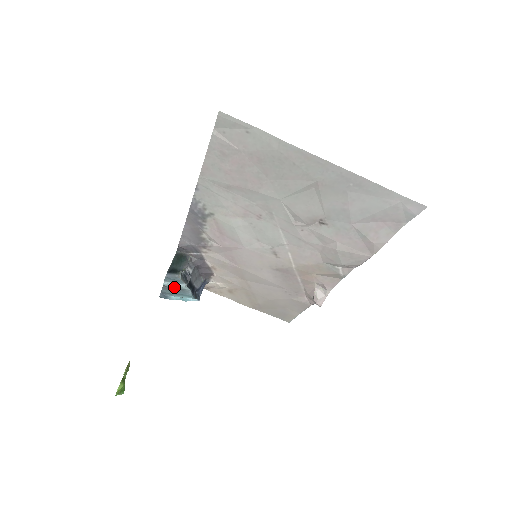
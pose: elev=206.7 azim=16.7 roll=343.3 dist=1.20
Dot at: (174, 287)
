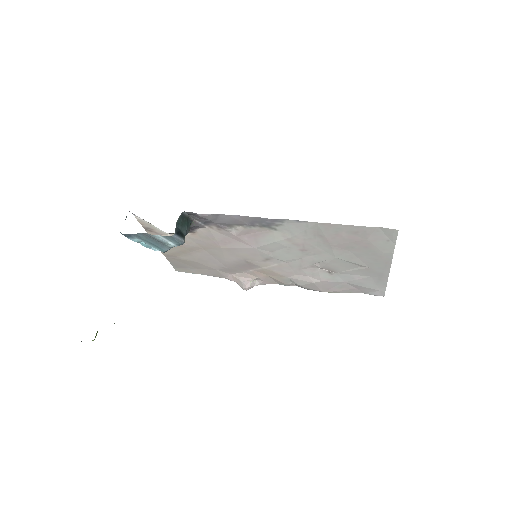
Dot at: (159, 240)
